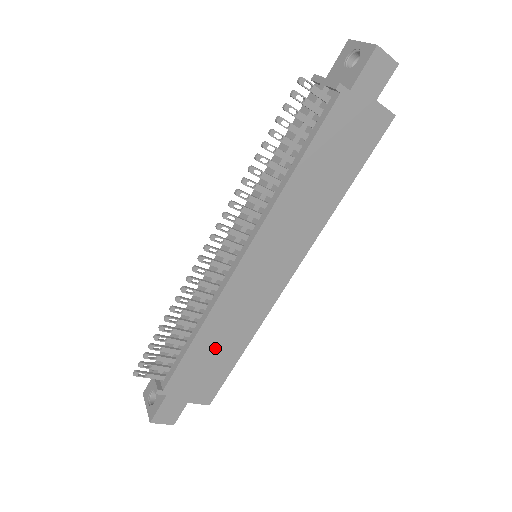
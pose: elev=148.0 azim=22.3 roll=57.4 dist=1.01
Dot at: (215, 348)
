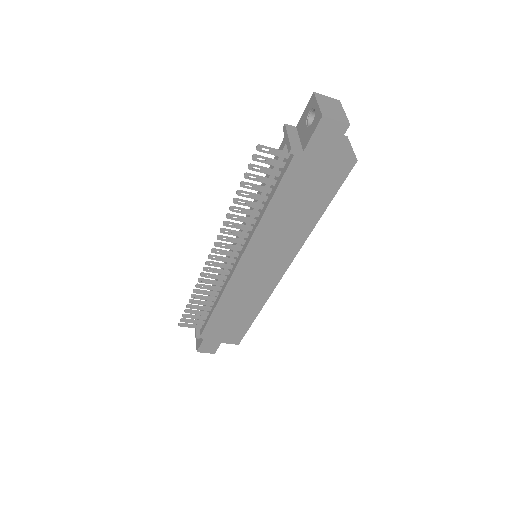
Dot at: (233, 314)
